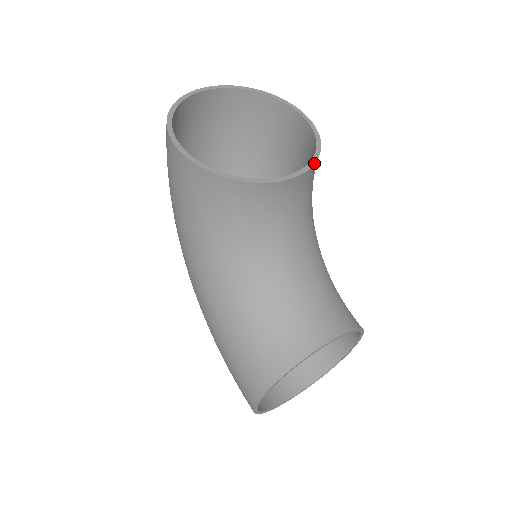
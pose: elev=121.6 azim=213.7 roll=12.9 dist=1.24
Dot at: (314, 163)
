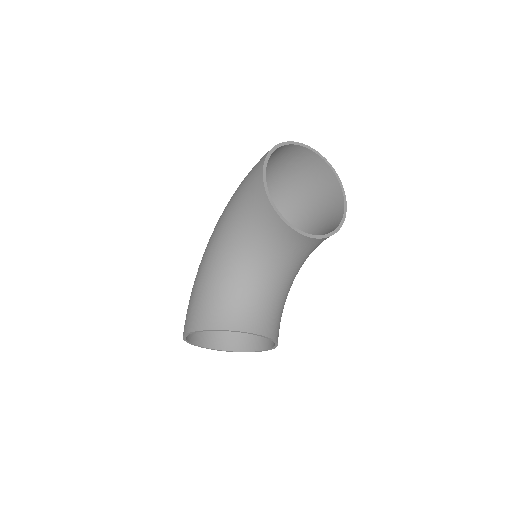
Dot at: (325, 237)
